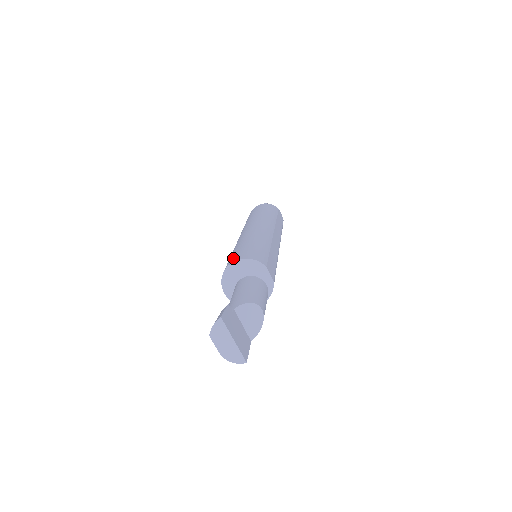
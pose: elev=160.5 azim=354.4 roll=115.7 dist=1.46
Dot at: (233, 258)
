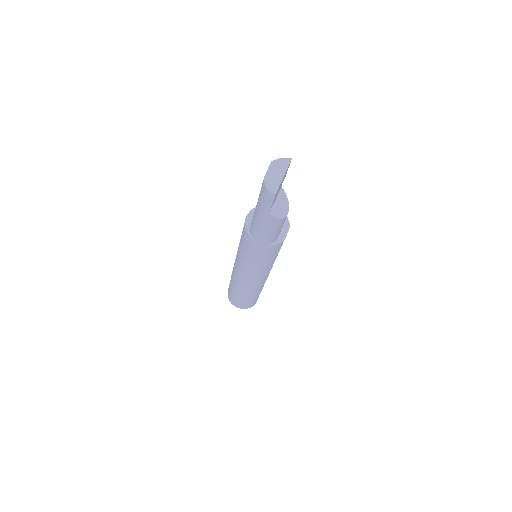
Dot at: occluded
